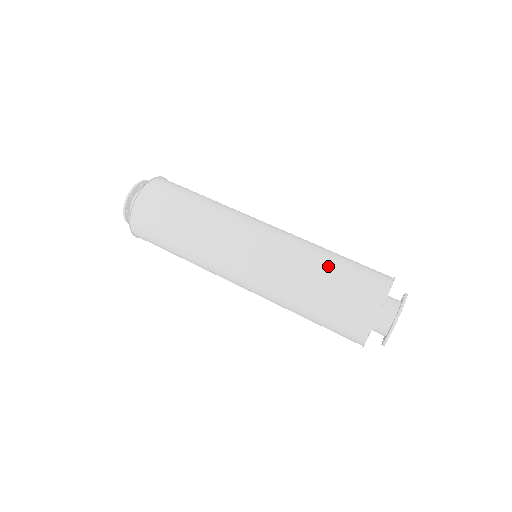
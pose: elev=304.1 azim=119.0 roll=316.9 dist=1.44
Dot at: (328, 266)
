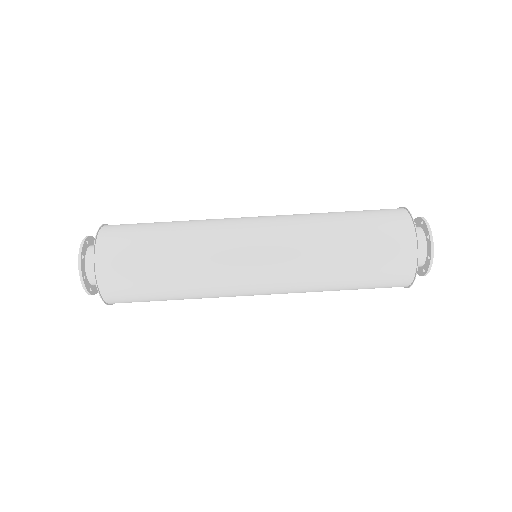
Dot at: (343, 221)
